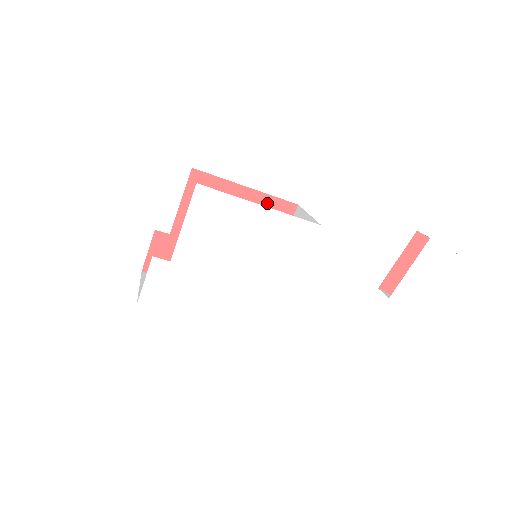
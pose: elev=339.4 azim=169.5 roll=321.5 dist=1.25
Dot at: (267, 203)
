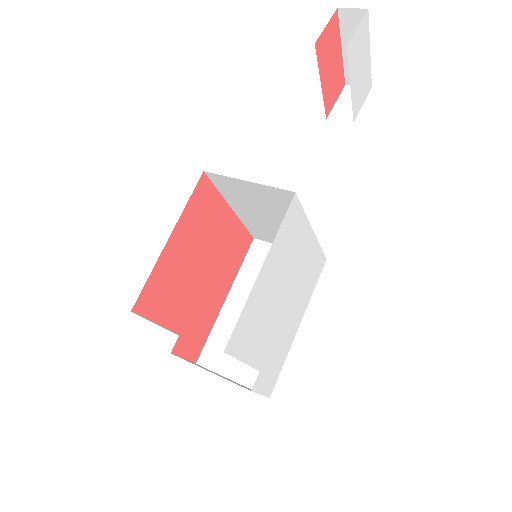
Dot at: (190, 213)
